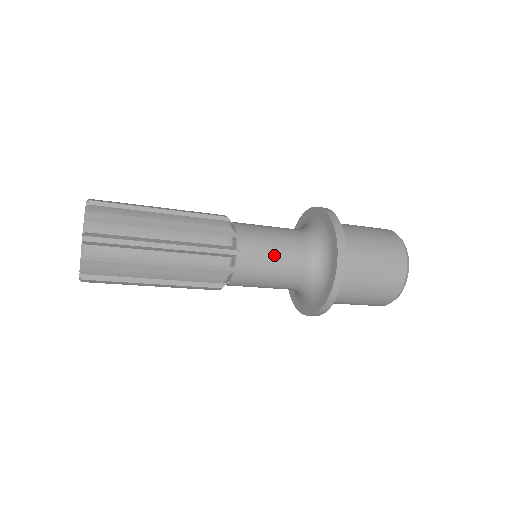
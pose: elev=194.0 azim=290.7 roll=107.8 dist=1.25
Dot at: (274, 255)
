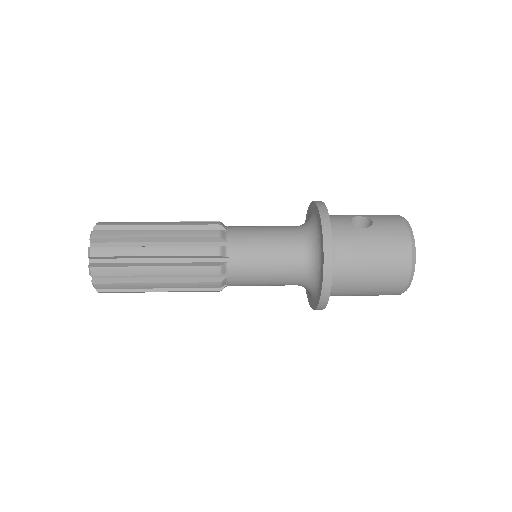
Dot at: (263, 283)
